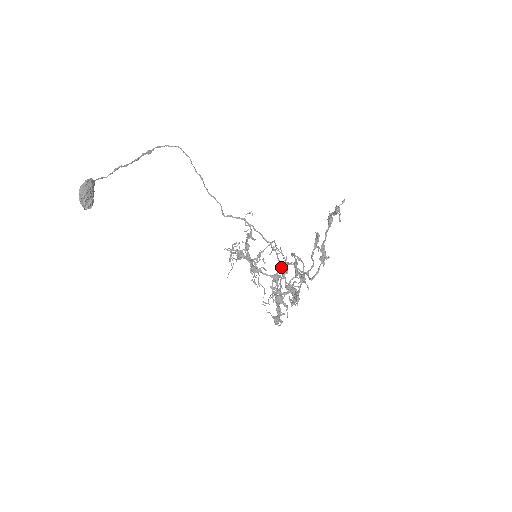
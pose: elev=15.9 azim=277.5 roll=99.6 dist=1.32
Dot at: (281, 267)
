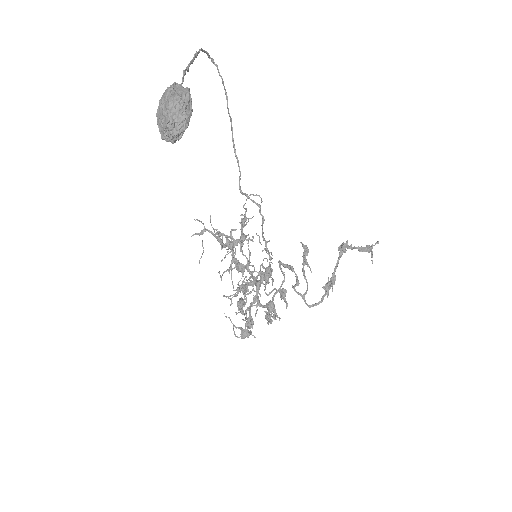
Dot at: (270, 275)
